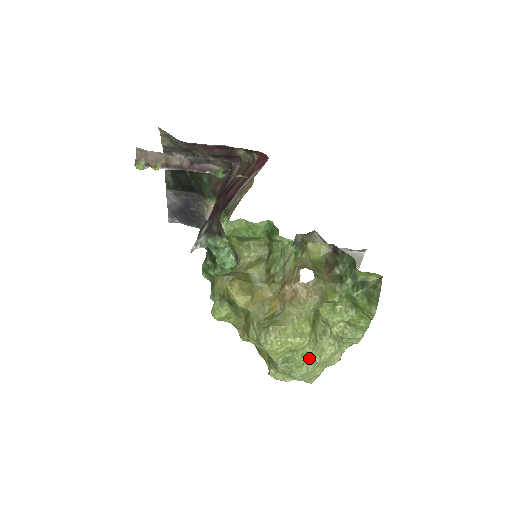
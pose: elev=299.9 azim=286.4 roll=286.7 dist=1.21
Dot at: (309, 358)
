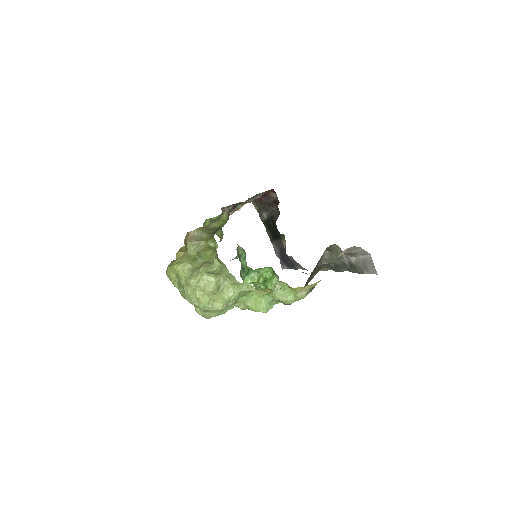
Dot at: (186, 281)
